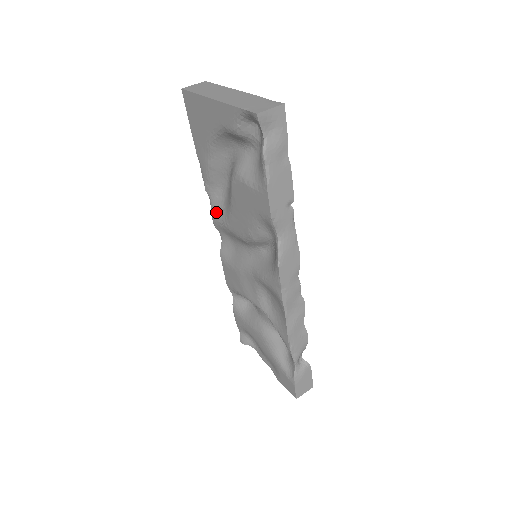
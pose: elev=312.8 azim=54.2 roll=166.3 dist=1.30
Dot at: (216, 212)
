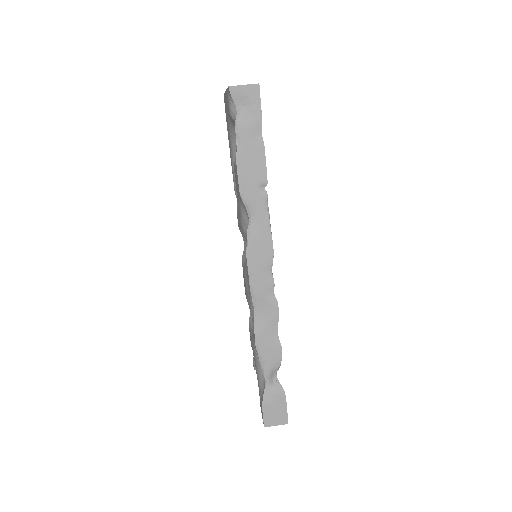
Dot at: occluded
